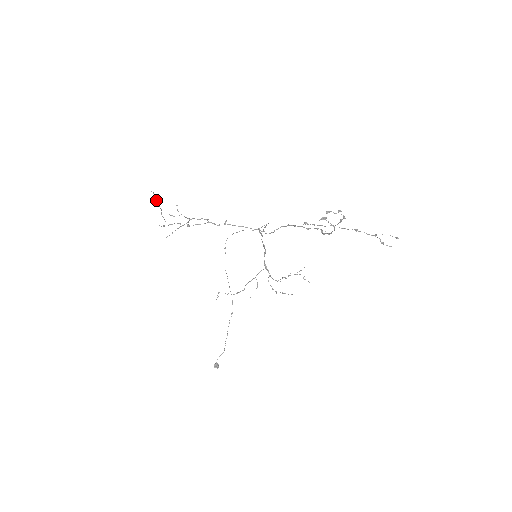
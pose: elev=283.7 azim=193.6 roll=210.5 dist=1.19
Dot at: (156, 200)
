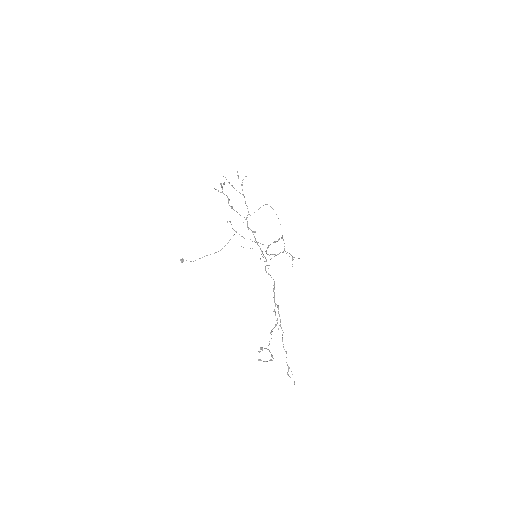
Dot at: (221, 186)
